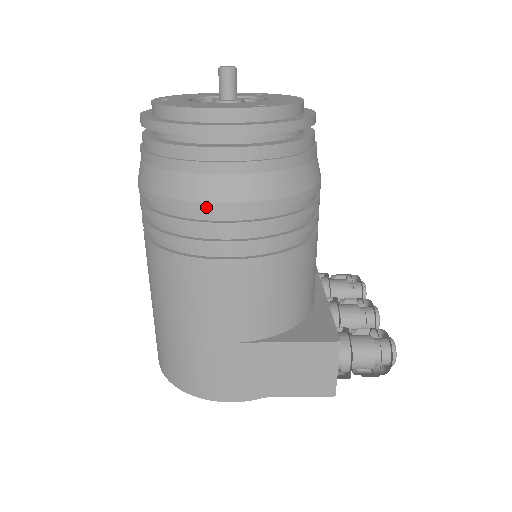
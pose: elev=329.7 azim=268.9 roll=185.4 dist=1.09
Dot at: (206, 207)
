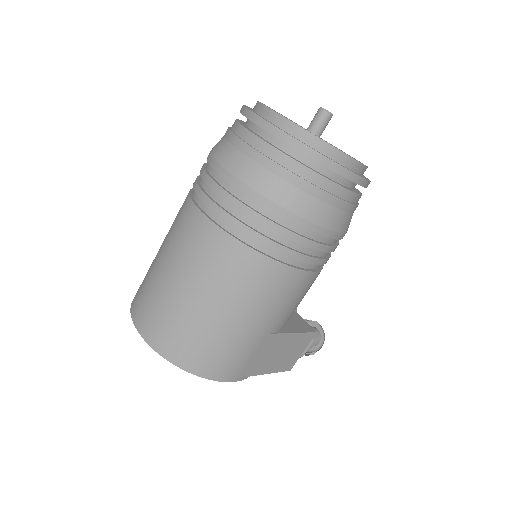
Dot at: (322, 231)
